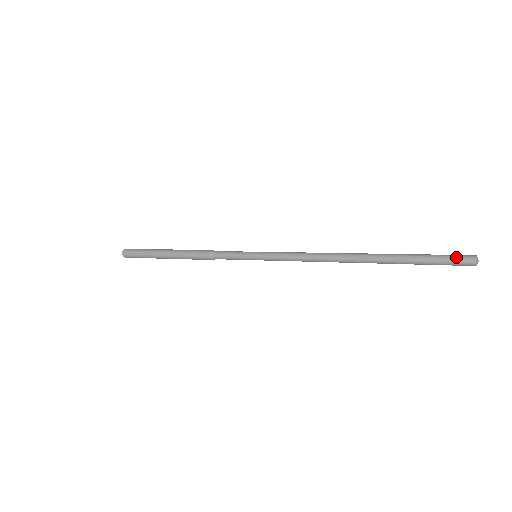
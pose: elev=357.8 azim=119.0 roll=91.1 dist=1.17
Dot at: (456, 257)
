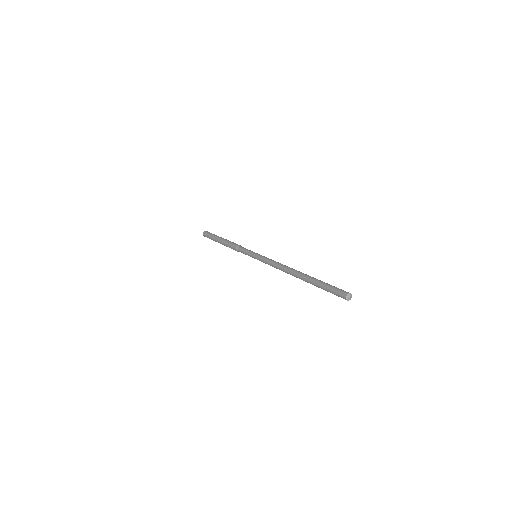
Dot at: (337, 294)
